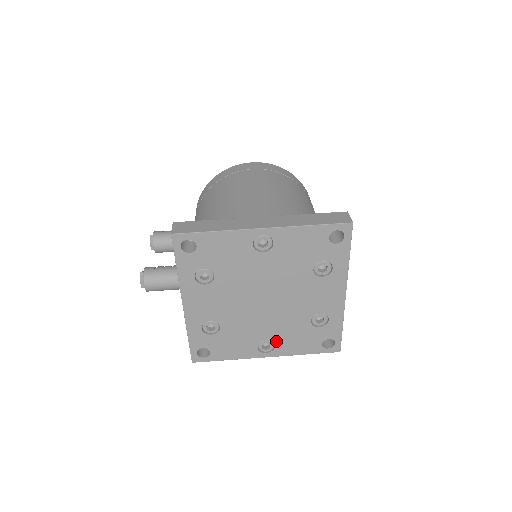
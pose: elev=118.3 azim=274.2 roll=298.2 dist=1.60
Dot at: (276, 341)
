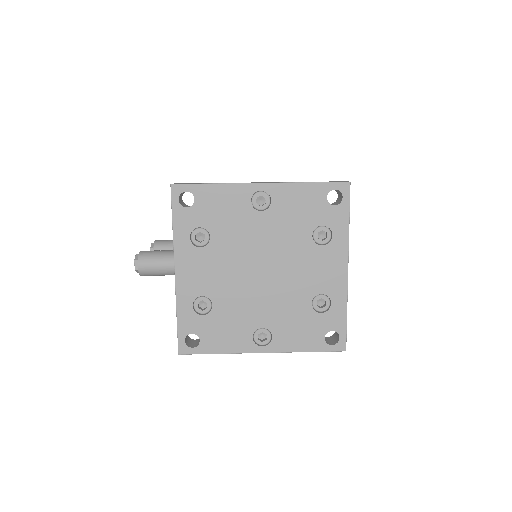
Dot at: (273, 330)
